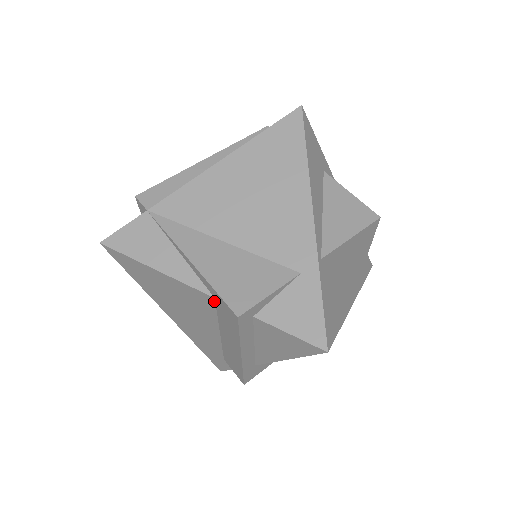
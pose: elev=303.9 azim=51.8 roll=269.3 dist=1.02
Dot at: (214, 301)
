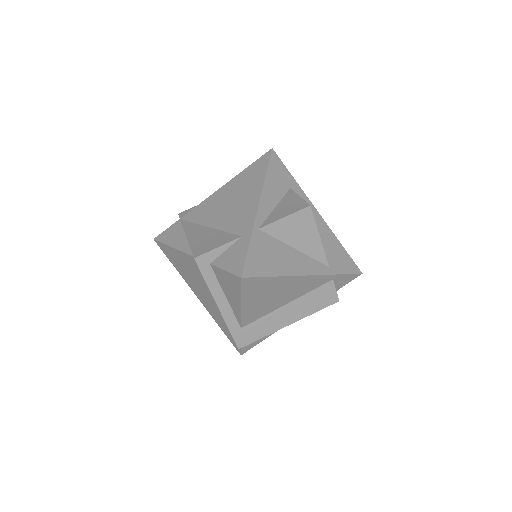
Dot at: occluded
